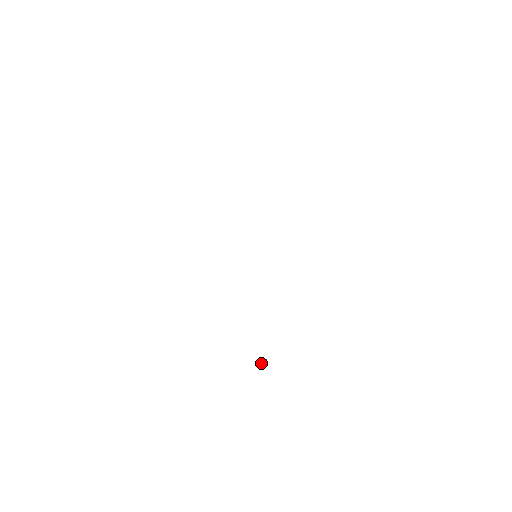
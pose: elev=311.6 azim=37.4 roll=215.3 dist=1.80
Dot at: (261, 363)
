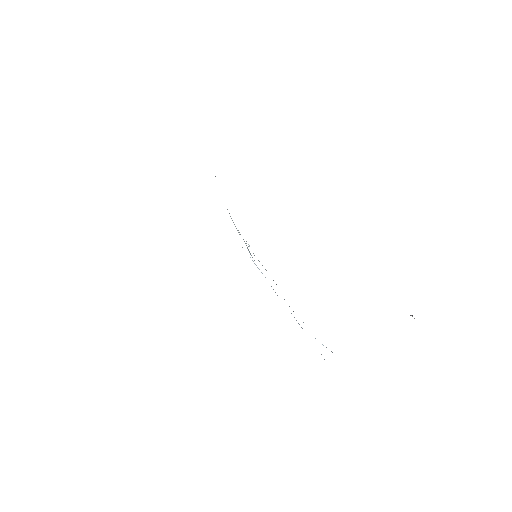
Dot at: occluded
